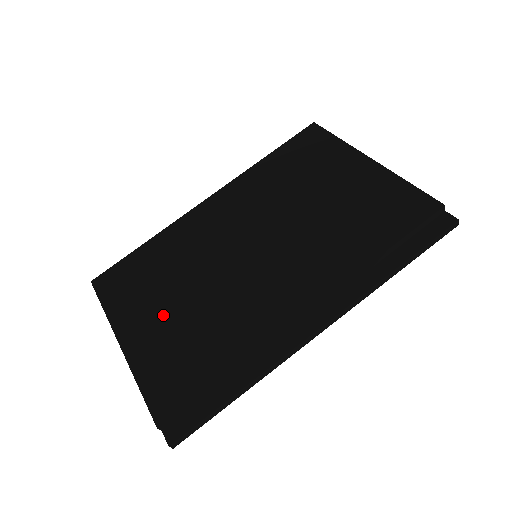
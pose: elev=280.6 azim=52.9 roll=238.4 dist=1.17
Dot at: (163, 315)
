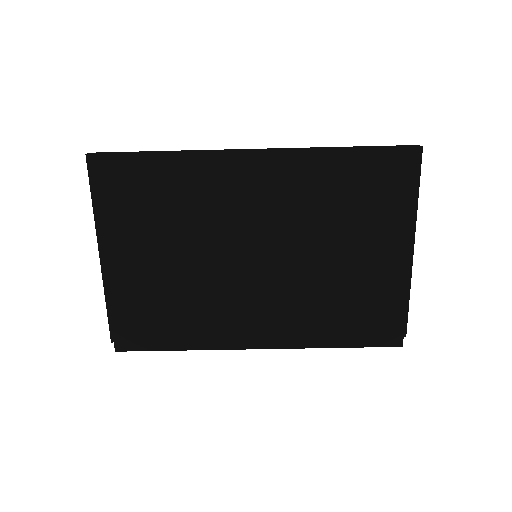
Dot at: (149, 258)
